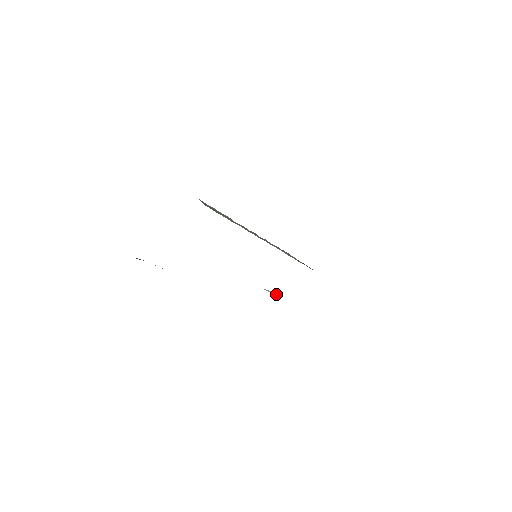
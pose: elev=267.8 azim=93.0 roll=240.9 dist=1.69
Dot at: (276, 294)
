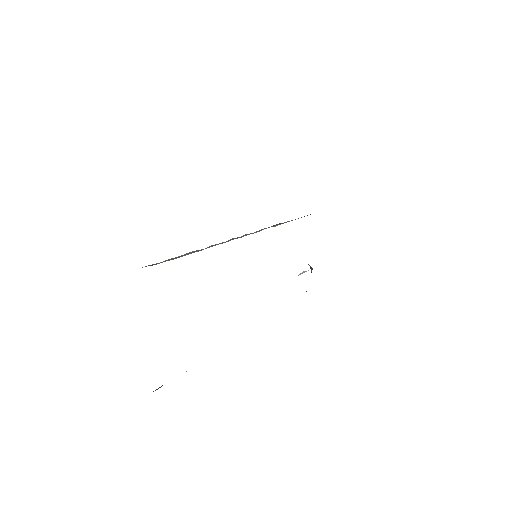
Dot at: (311, 268)
